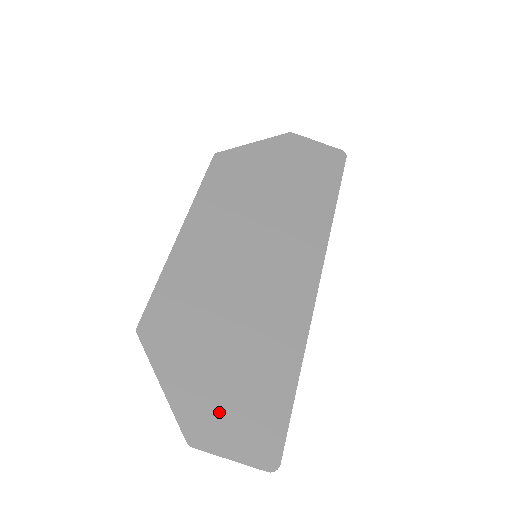
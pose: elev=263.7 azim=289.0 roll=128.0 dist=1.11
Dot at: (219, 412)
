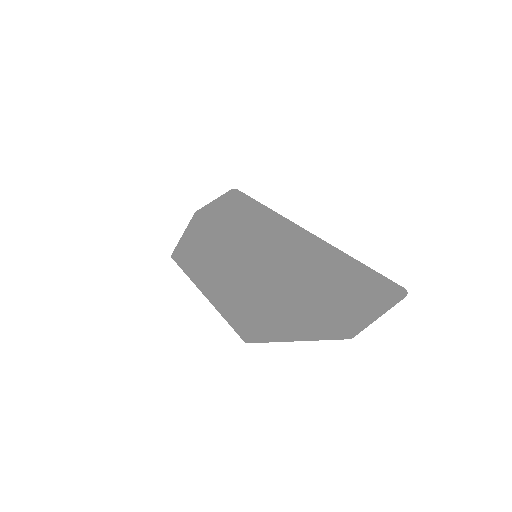
Dot at: (342, 312)
